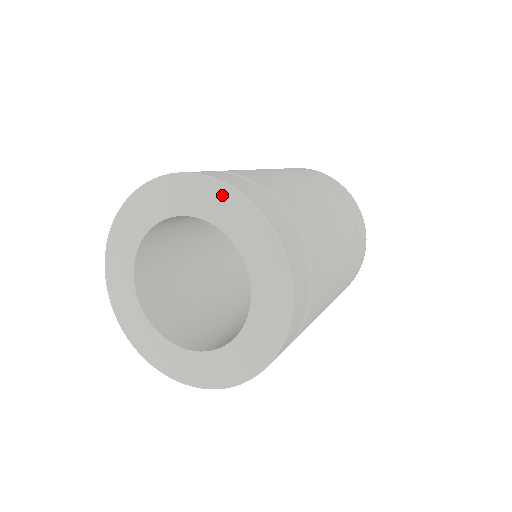
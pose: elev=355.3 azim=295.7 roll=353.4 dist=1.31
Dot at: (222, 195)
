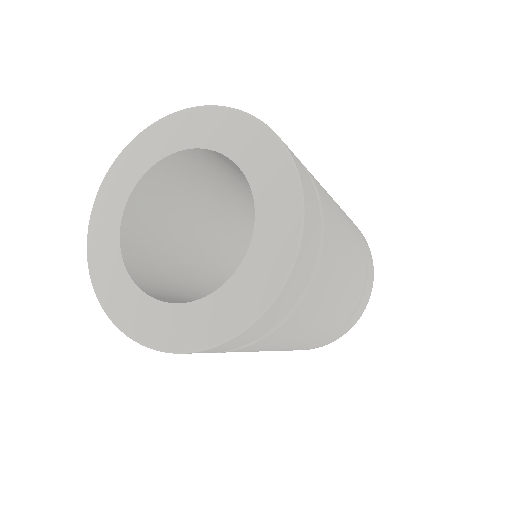
Dot at: (237, 123)
